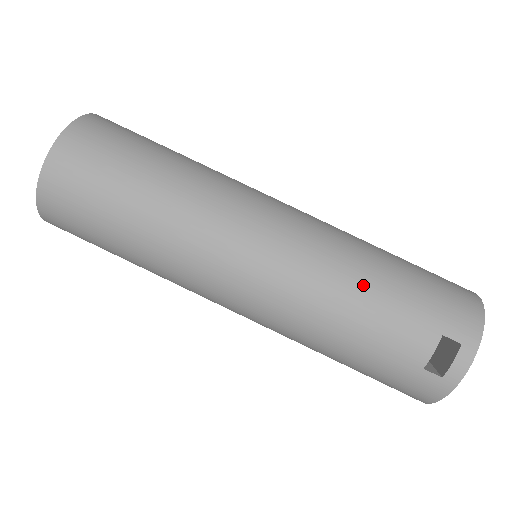
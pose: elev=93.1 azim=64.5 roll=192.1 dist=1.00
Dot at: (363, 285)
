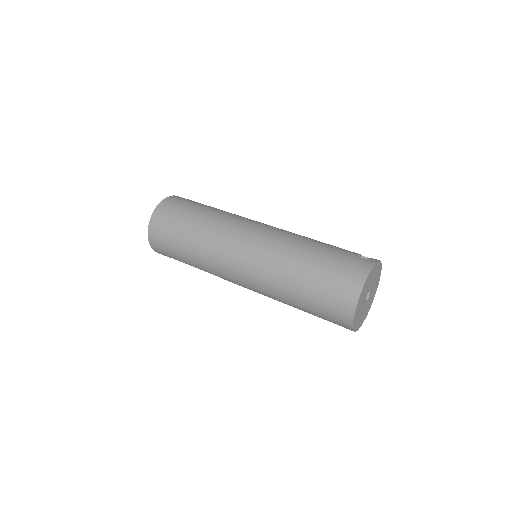
Dot at: occluded
